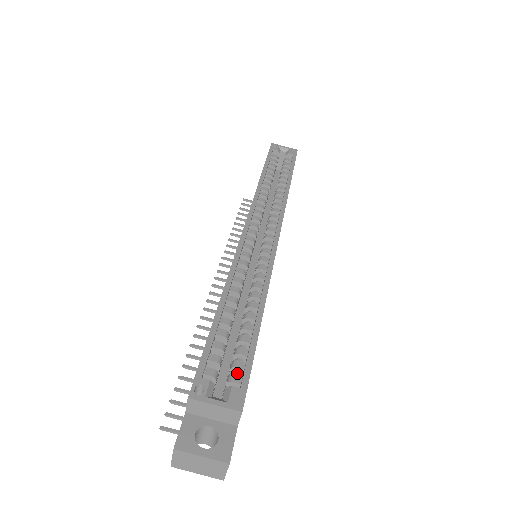
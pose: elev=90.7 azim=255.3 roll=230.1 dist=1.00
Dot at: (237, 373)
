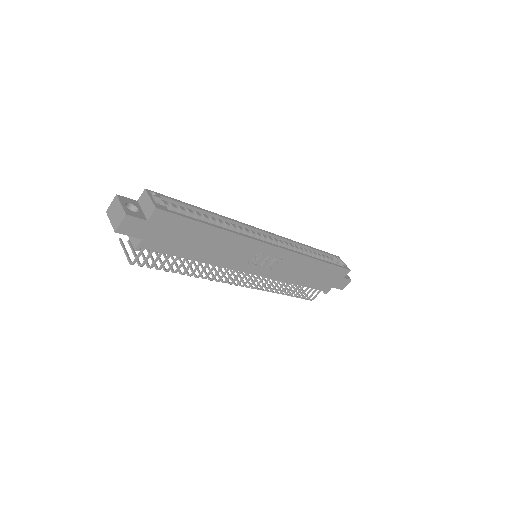
Dot at: occluded
